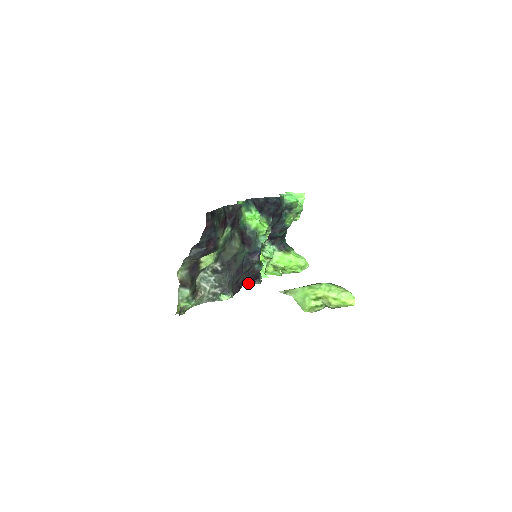
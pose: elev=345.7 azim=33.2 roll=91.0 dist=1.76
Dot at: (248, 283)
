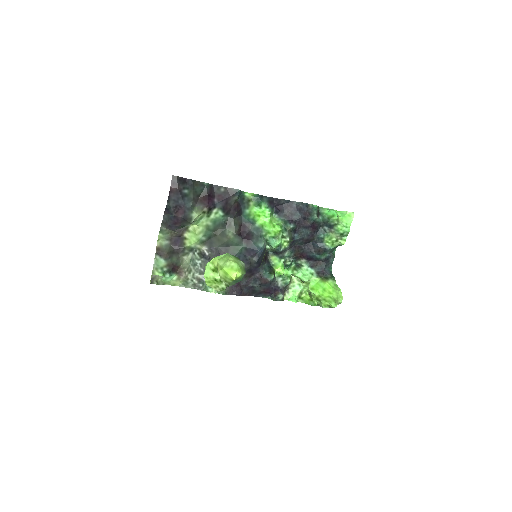
Dot at: (265, 297)
